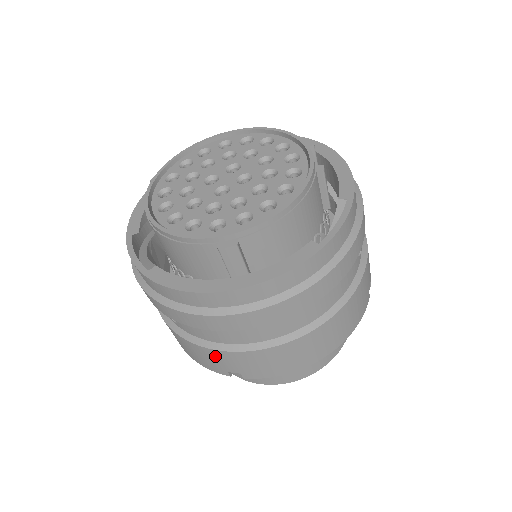
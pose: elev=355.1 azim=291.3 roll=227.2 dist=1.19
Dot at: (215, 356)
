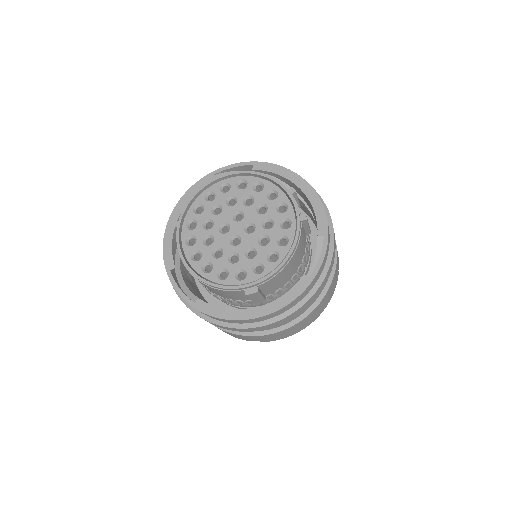
Dot at: (243, 337)
